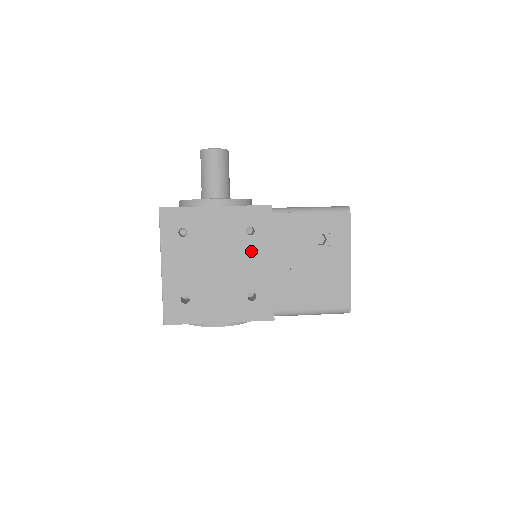
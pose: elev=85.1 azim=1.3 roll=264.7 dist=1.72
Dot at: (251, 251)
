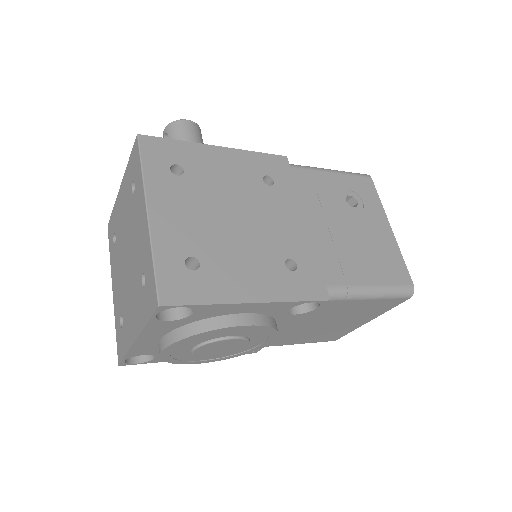
Dot at: (275, 204)
